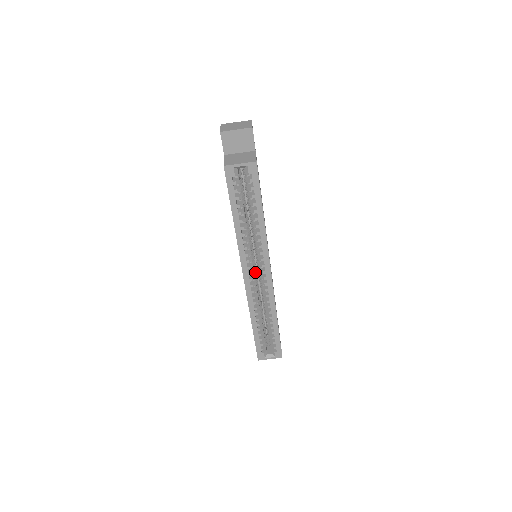
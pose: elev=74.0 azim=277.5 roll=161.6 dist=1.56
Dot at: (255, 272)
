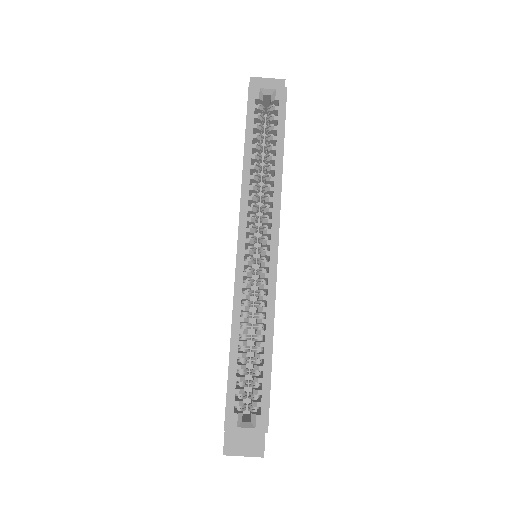
Dot at: (254, 251)
